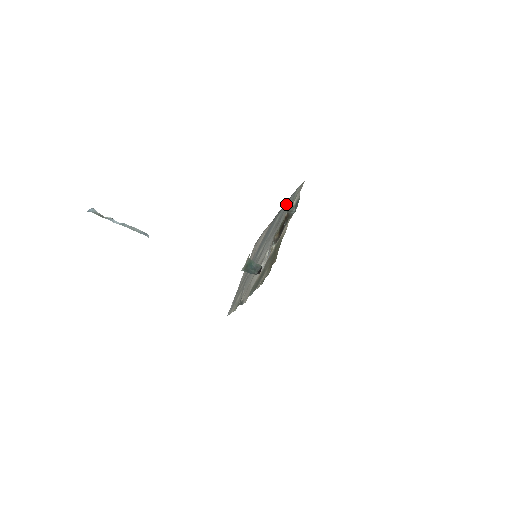
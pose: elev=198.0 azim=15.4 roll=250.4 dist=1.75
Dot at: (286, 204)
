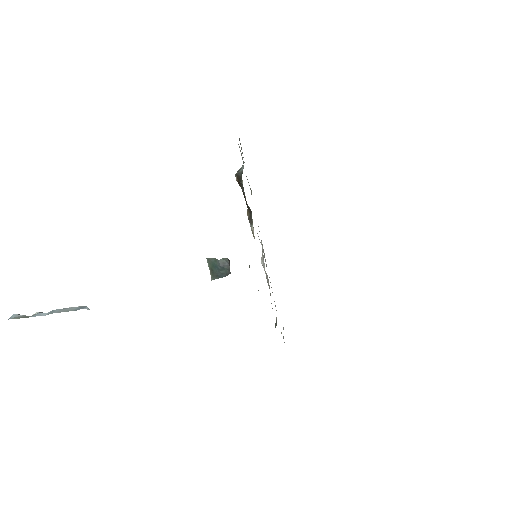
Dot at: occluded
